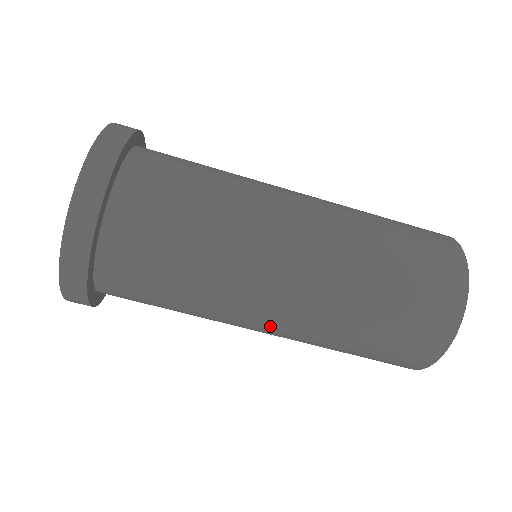
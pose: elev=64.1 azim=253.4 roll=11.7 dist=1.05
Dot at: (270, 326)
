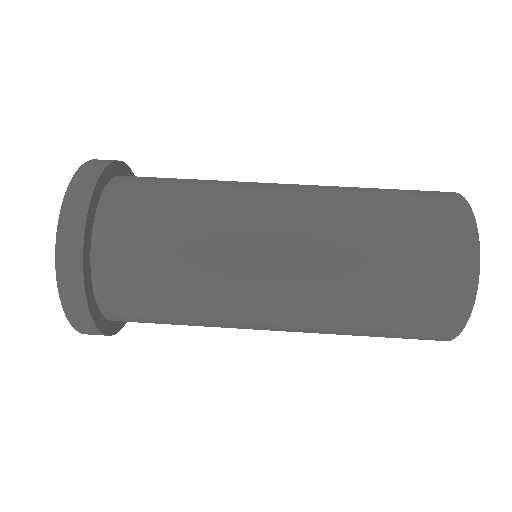
Dot at: (284, 220)
